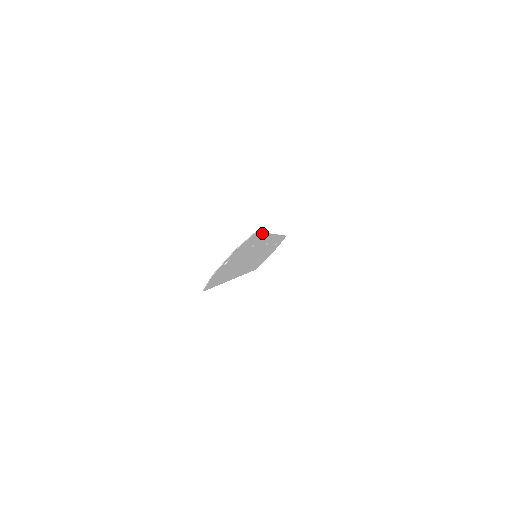
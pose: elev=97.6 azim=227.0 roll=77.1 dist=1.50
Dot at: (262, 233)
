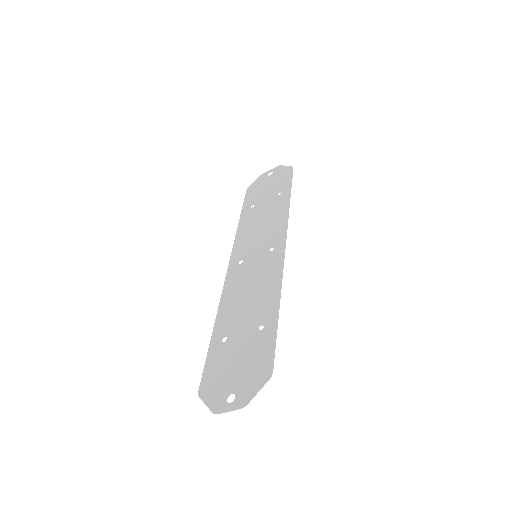
Dot at: (276, 331)
